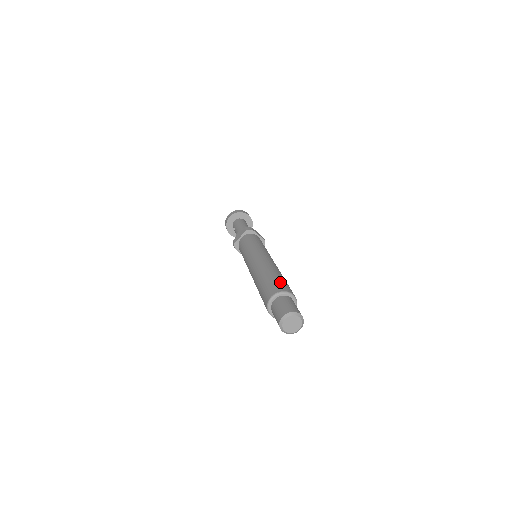
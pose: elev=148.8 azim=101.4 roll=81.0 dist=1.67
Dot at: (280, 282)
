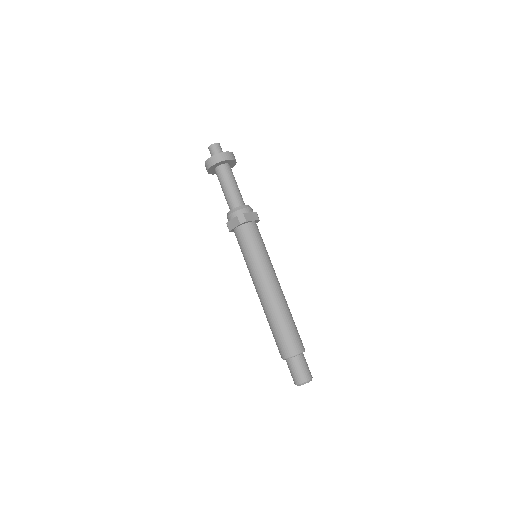
Dot at: (290, 338)
